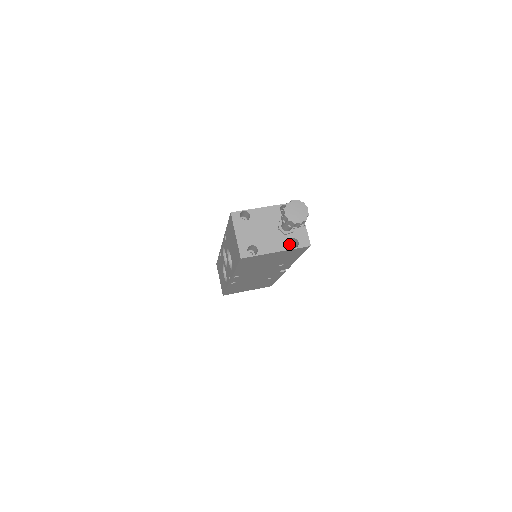
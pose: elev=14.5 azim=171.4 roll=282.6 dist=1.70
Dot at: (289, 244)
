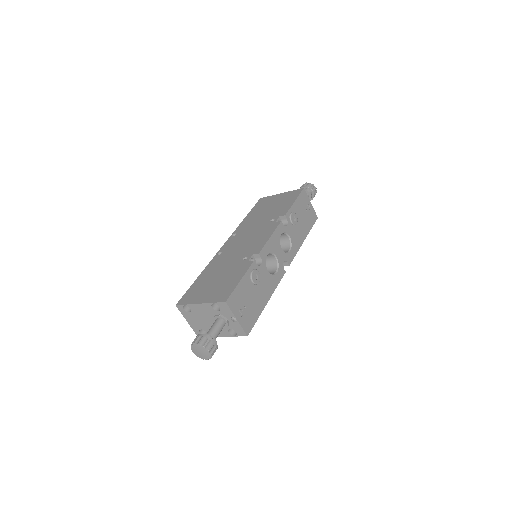
Dot at: occluded
